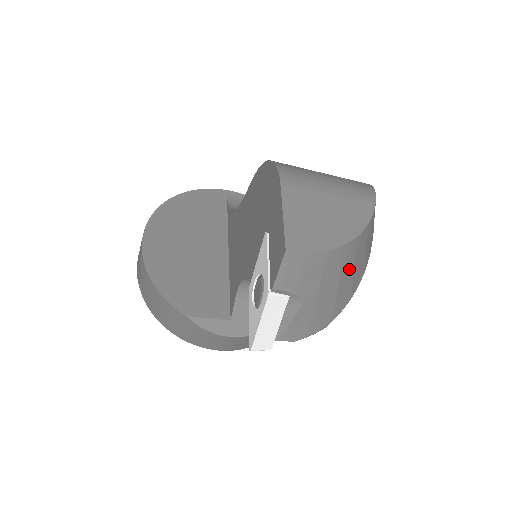
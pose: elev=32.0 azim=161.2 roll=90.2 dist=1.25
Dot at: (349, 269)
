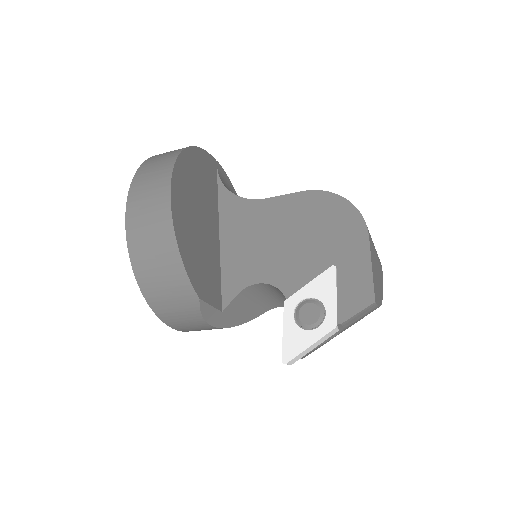
Dot at: occluded
